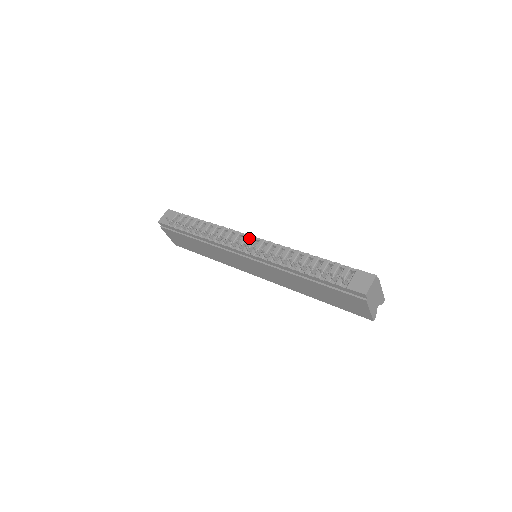
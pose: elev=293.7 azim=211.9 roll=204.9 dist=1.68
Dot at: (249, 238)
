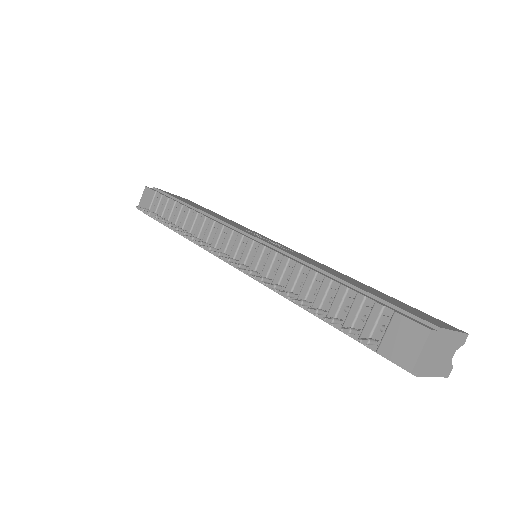
Dot at: (236, 235)
